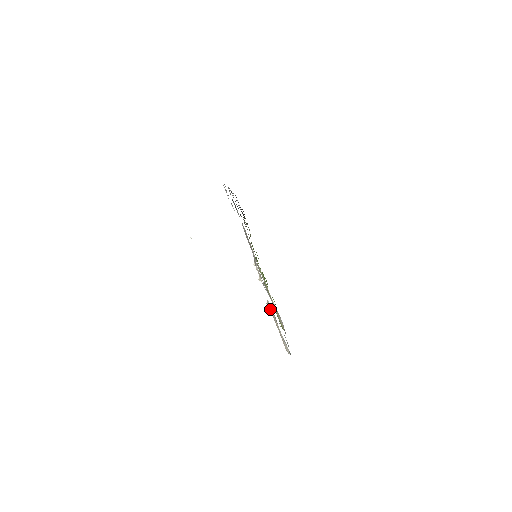
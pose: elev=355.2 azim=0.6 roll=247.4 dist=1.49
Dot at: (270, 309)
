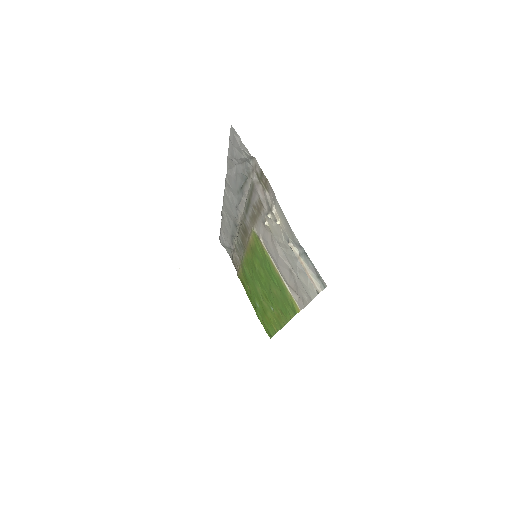
Dot at: (293, 248)
